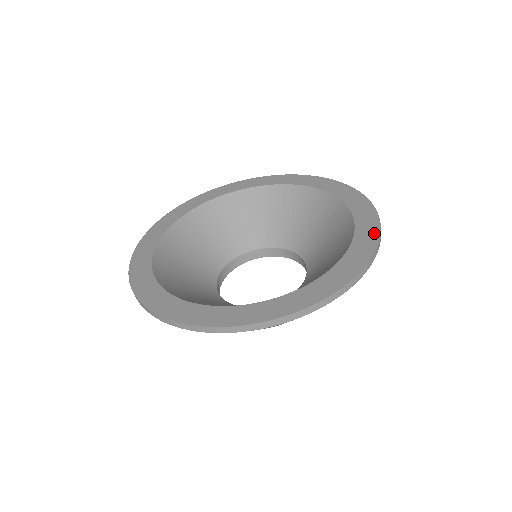
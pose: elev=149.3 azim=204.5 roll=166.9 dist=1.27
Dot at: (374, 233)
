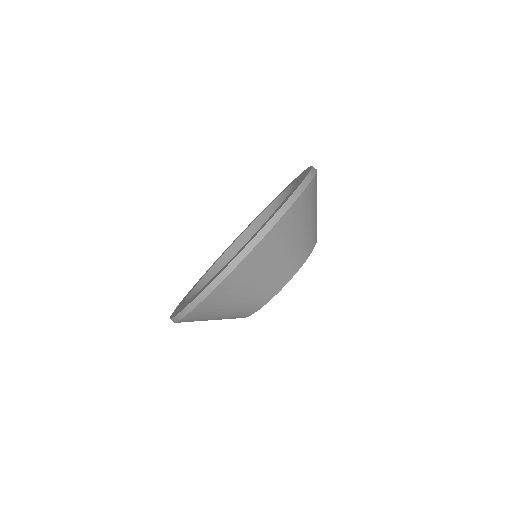
Dot at: (307, 173)
